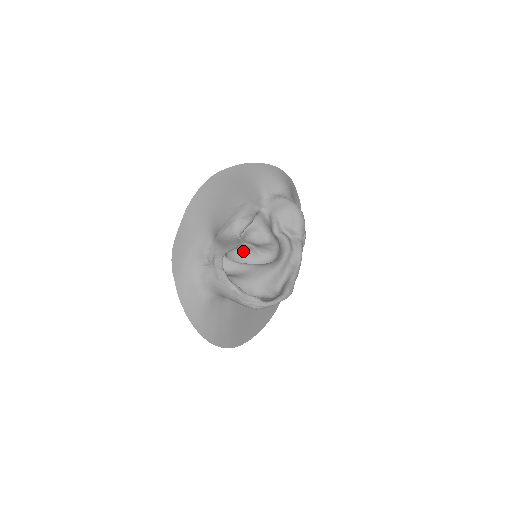
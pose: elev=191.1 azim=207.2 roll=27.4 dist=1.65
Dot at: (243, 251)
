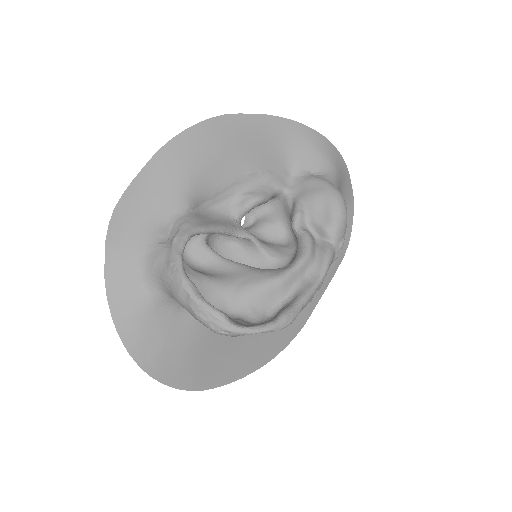
Dot at: (240, 245)
